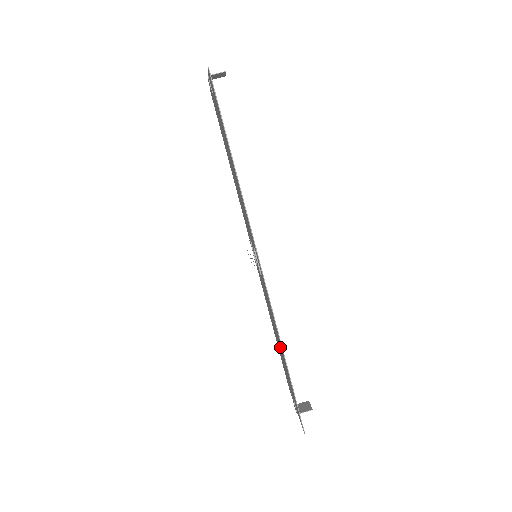
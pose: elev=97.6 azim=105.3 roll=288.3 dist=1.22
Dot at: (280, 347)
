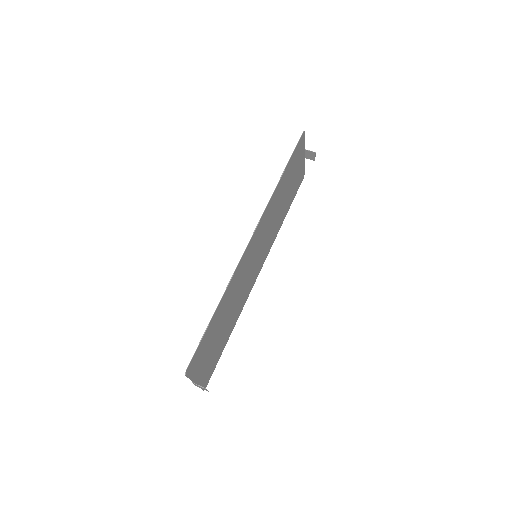
Dot at: (222, 314)
